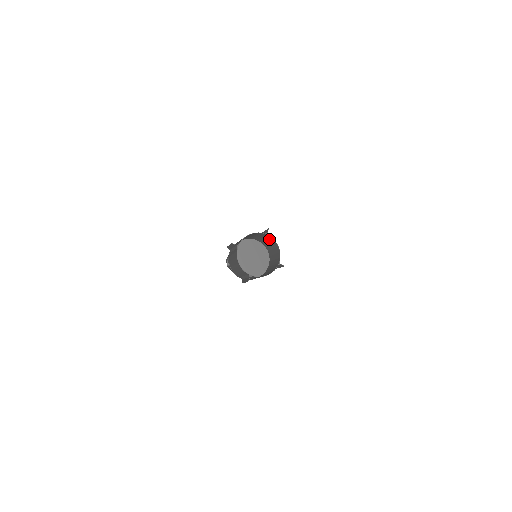
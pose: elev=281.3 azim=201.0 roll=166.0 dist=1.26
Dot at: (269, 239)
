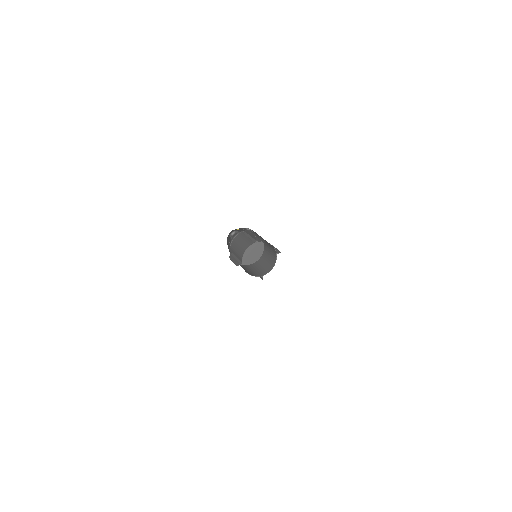
Dot at: (273, 256)
